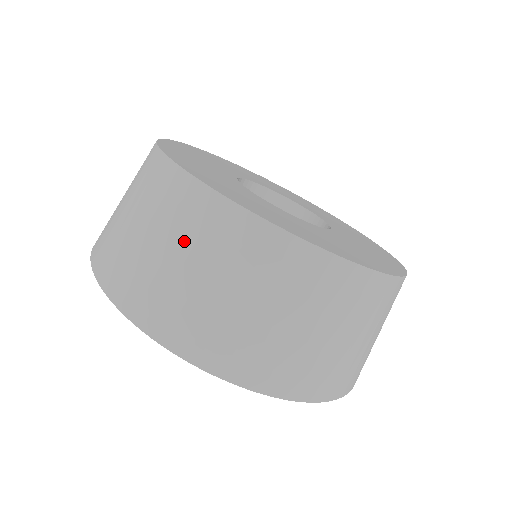
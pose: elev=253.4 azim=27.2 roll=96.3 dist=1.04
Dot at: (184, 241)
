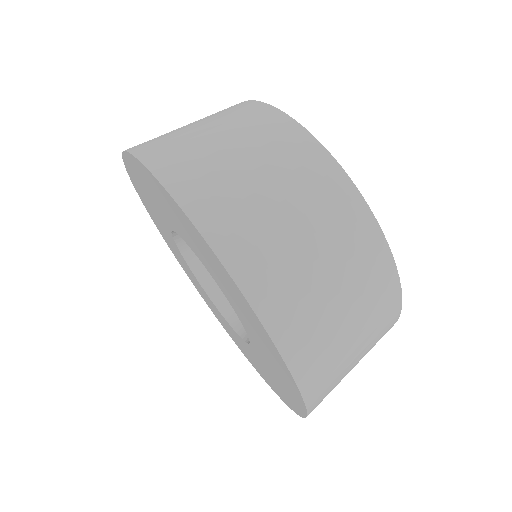
Dot at: (219, 121)
